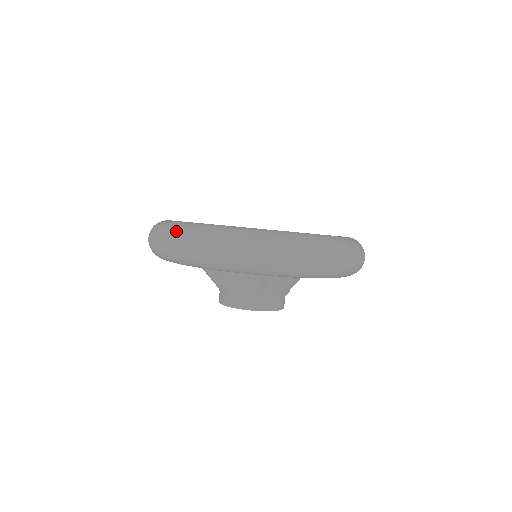
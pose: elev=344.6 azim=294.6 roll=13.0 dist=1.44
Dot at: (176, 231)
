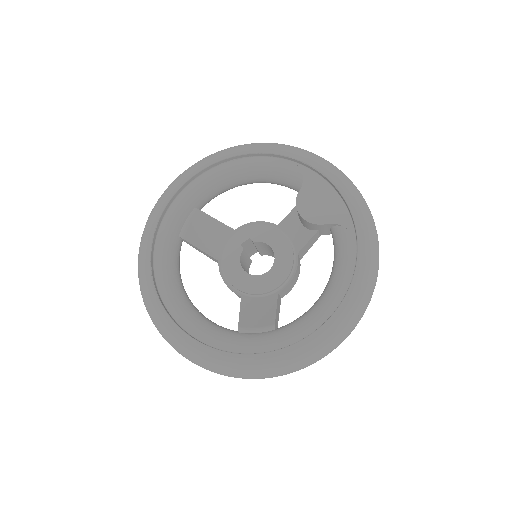
Dot at: (140, 286)
